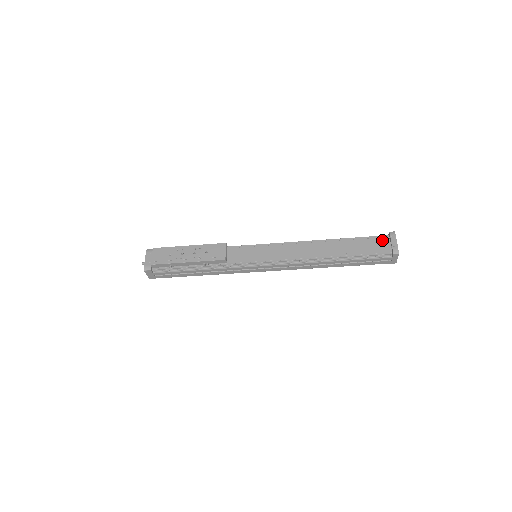
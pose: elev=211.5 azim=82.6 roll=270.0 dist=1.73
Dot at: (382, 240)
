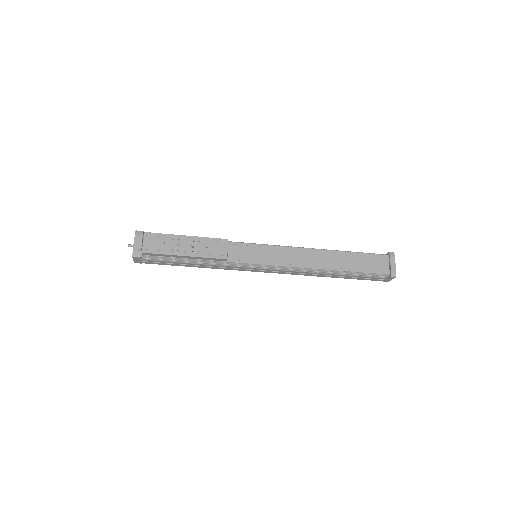
Dot at: (382, 260)
